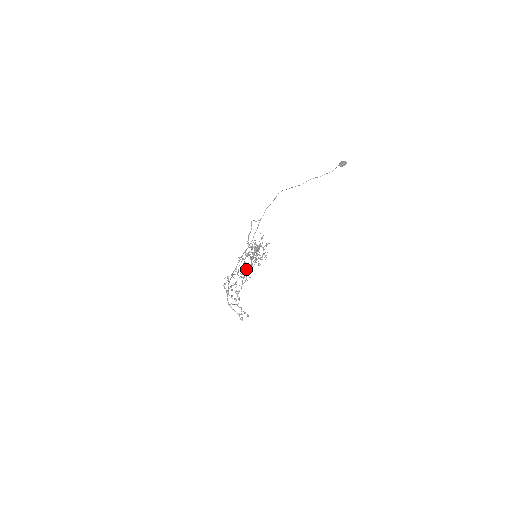
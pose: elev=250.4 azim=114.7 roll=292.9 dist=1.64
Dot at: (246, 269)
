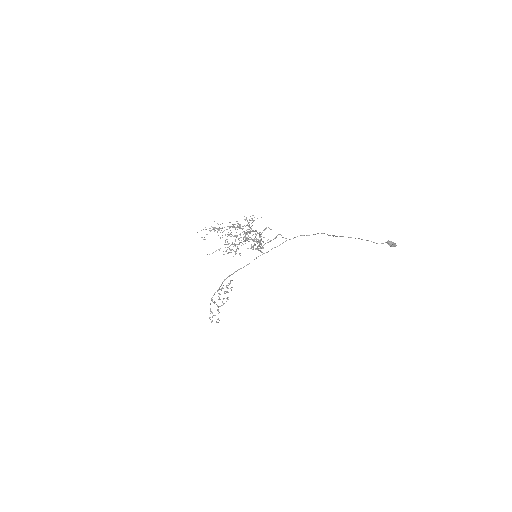
Dot at: (233, 244)
